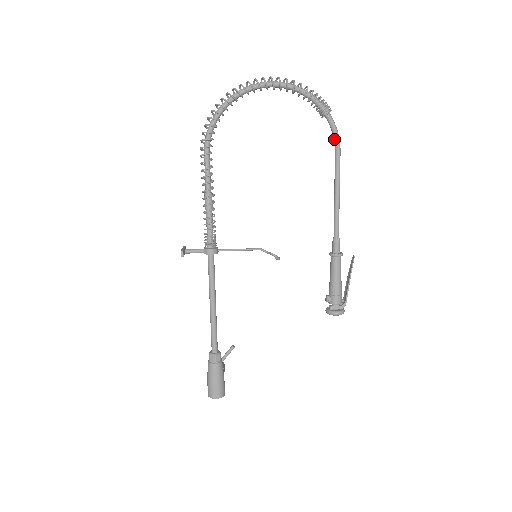
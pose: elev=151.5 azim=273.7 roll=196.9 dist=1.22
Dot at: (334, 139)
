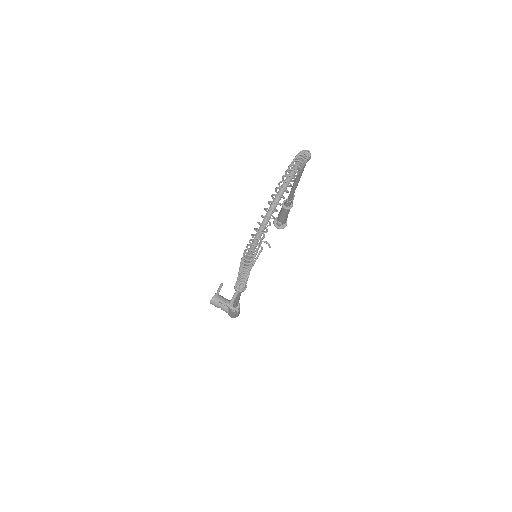
Dot at: occluded
